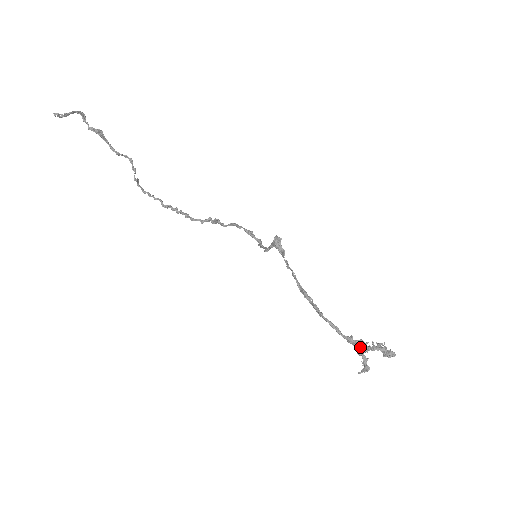
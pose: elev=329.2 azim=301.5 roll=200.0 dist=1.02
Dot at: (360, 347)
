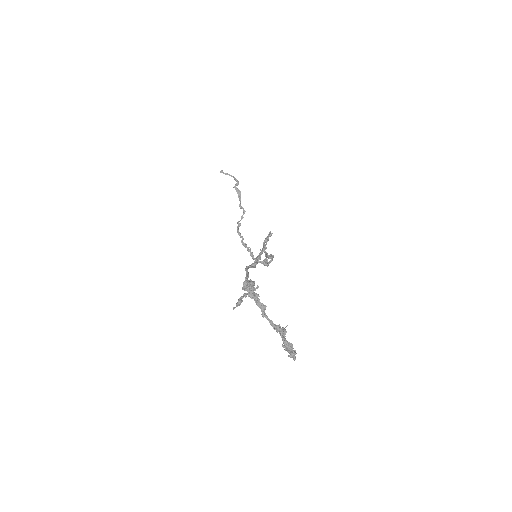
Dot at: (247, 283)
